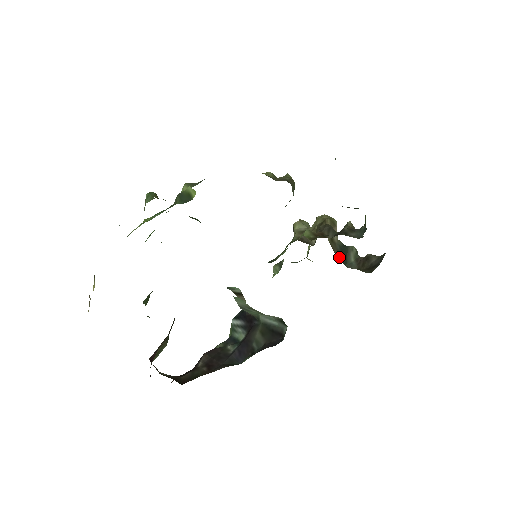
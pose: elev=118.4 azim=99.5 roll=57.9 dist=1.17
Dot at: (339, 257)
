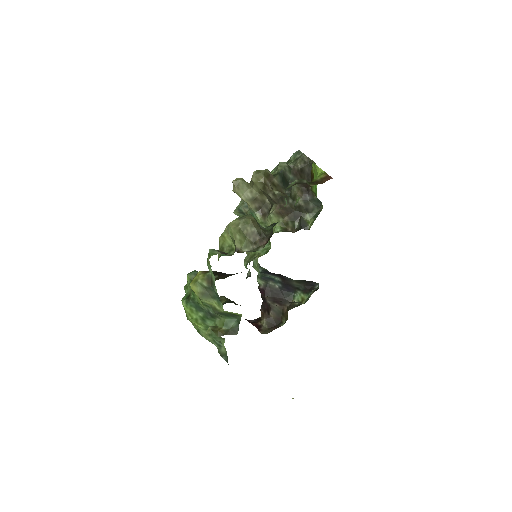
Dot at: (286, 189)
